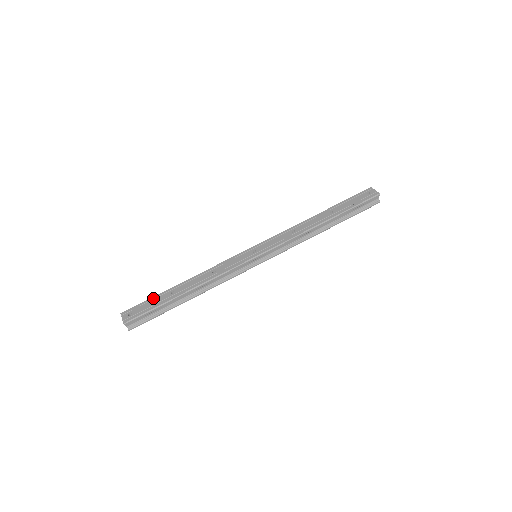
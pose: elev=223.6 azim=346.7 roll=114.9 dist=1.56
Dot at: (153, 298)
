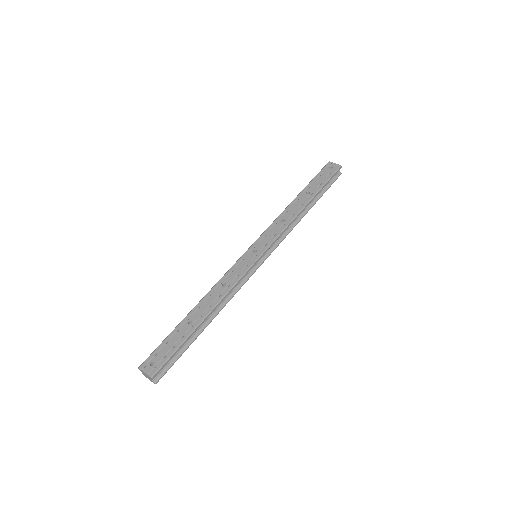
Dot at: (170, 336)
